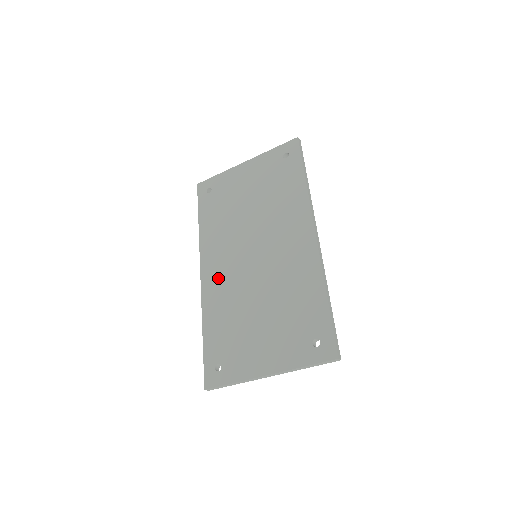
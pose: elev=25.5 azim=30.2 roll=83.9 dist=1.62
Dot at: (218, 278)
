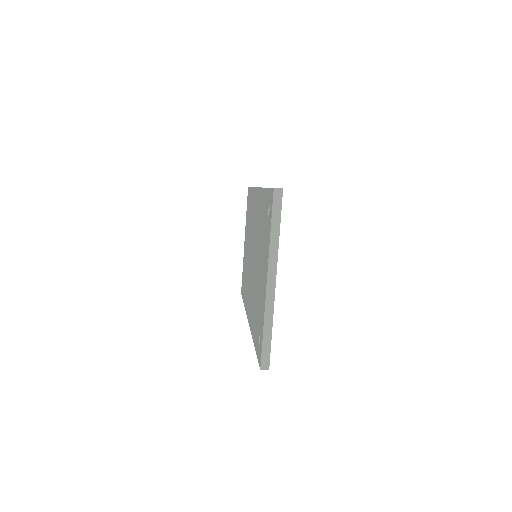
Dot at: (250, 303)
